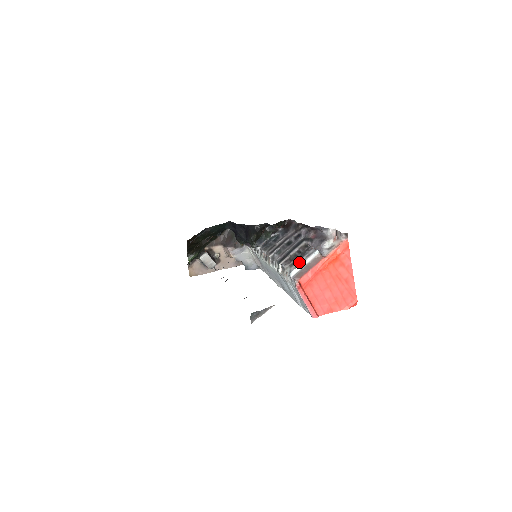
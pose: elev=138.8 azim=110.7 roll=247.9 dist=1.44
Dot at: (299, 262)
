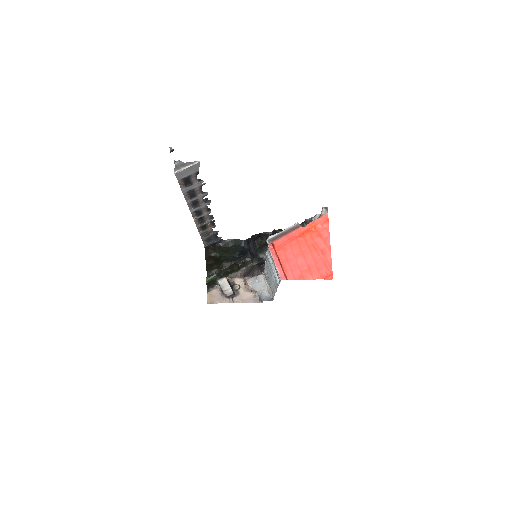
Dot at: occluded
